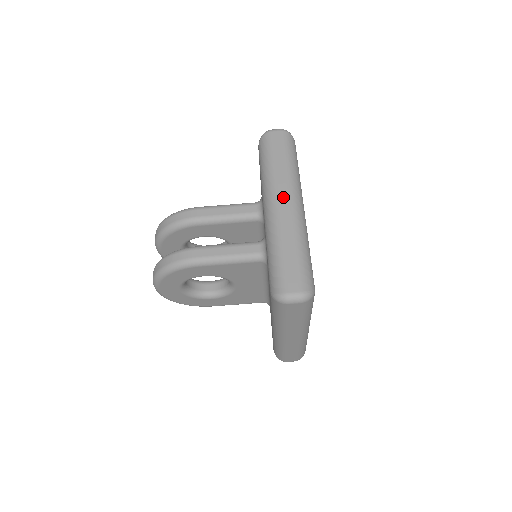
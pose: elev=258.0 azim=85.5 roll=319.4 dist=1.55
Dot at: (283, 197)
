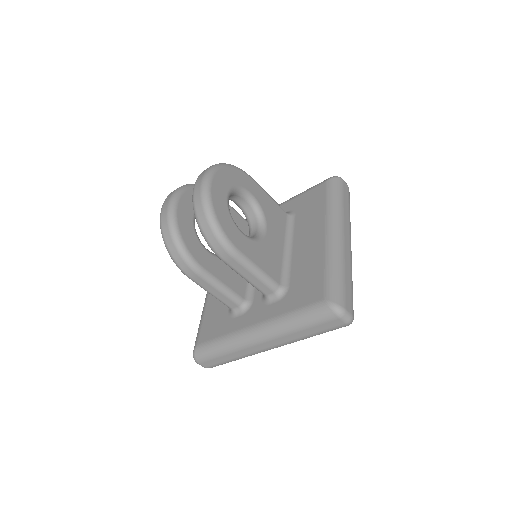
Dot at: (270, 344)
